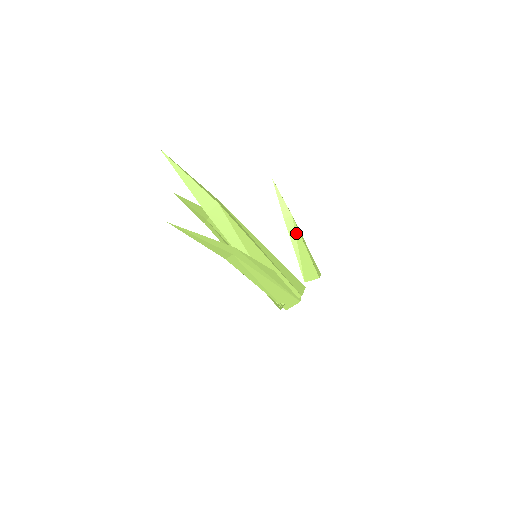
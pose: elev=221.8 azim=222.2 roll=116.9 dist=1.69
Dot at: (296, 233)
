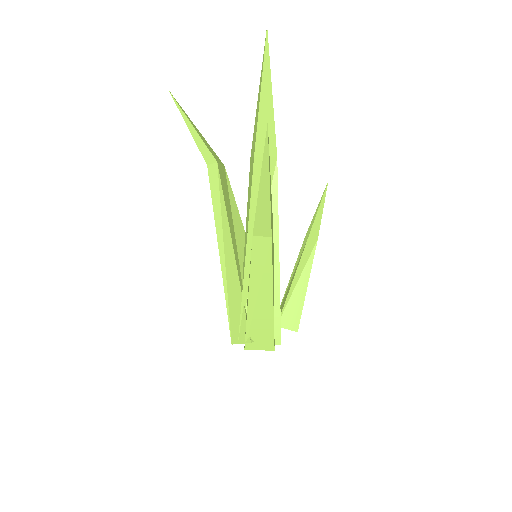
Dot at: (308, 262)
